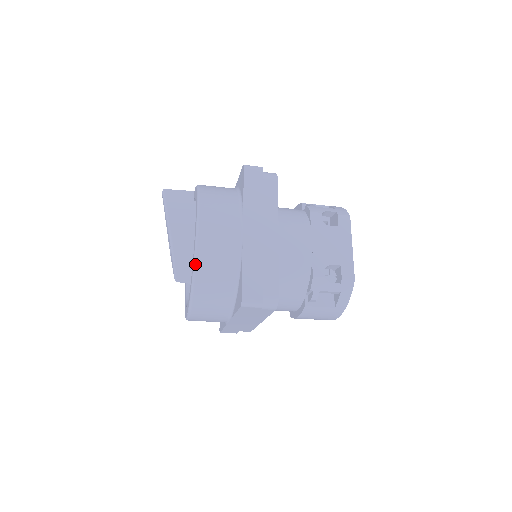
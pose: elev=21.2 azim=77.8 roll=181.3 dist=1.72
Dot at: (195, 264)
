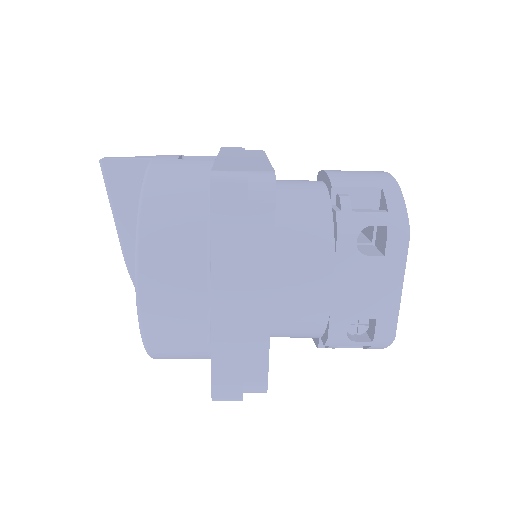
Dot at: (144, 343)
